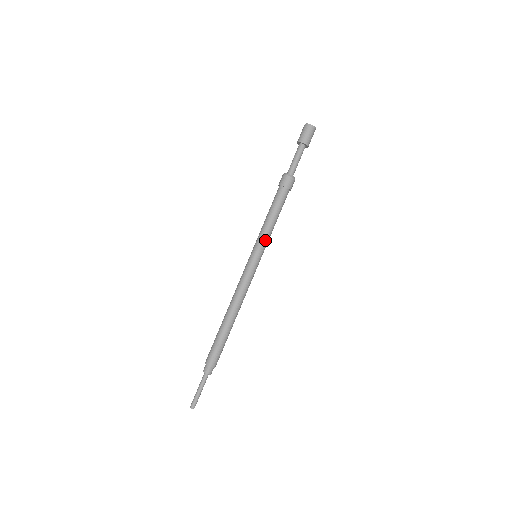
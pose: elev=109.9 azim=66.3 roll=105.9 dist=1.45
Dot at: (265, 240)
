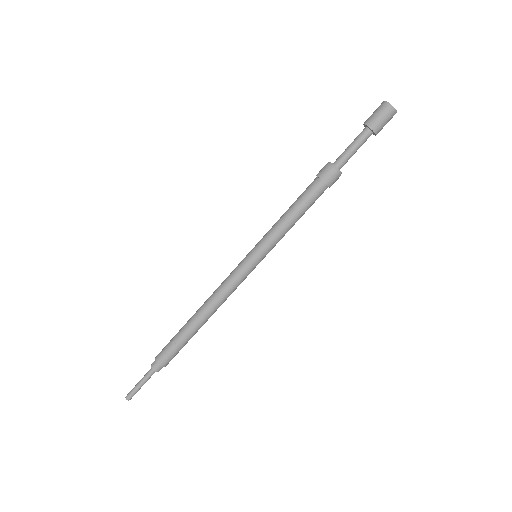
Dot at: (272, 240)
